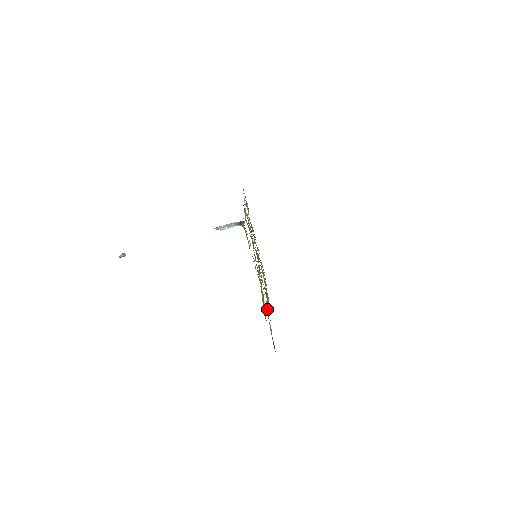
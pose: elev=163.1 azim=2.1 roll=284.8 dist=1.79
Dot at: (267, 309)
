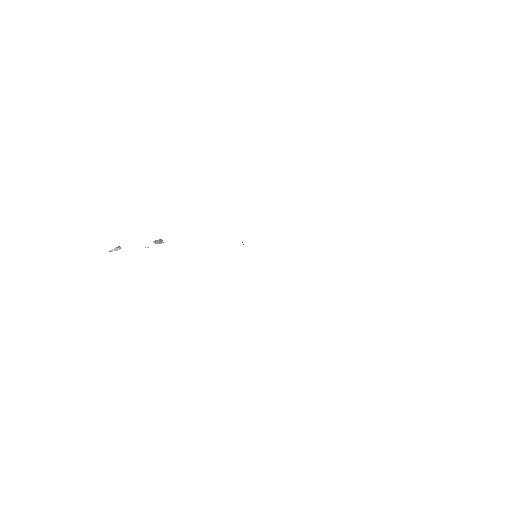
Dot at: occluded
